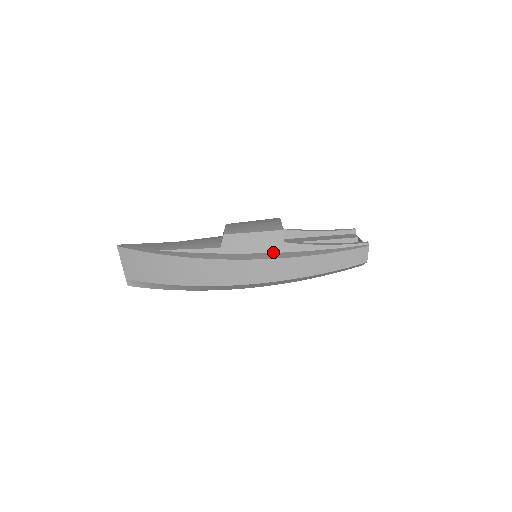
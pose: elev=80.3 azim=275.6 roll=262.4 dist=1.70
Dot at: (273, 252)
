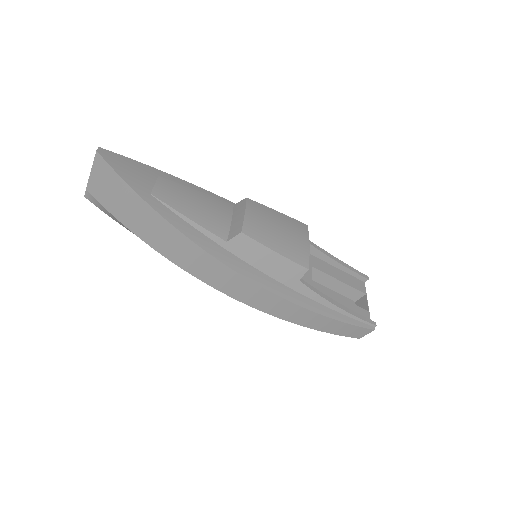
Dot at: (280, 282)
